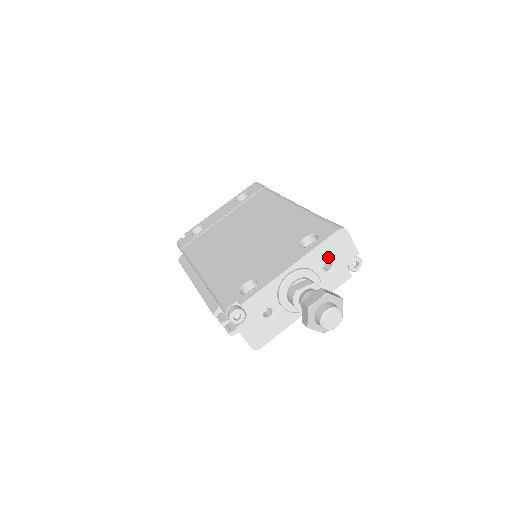
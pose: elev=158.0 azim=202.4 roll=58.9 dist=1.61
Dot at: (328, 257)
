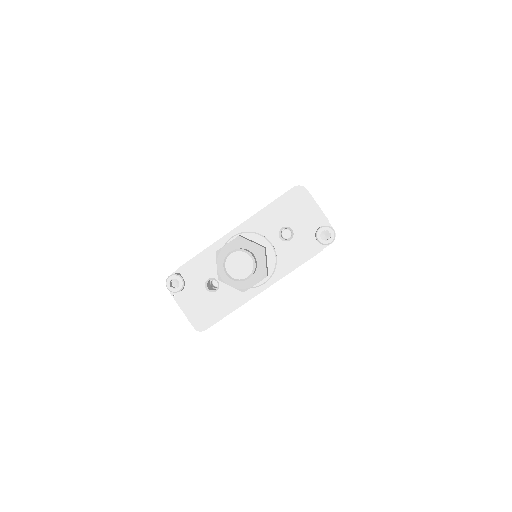
Dot at: (284, 221)
